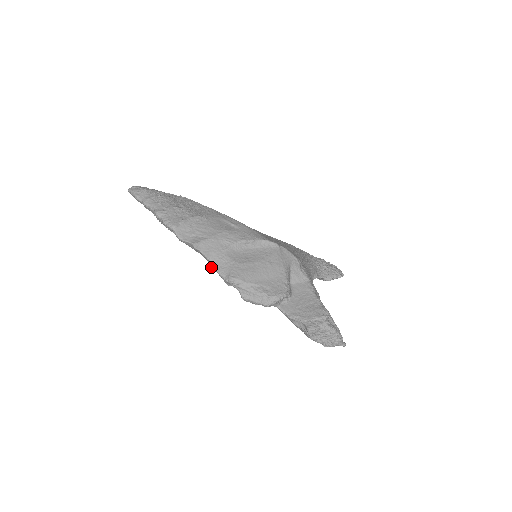
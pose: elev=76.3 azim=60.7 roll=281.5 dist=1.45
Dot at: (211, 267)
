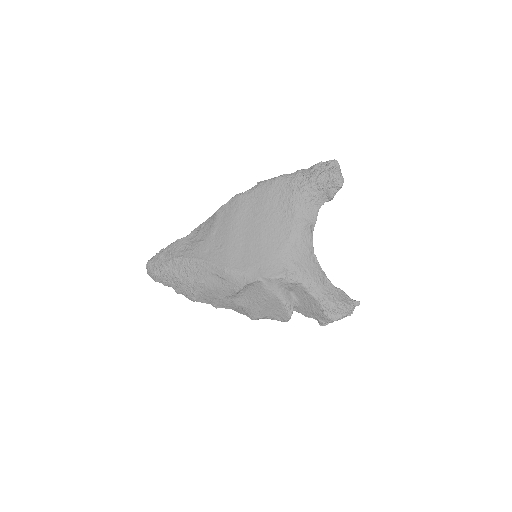
Dot at: occluded
